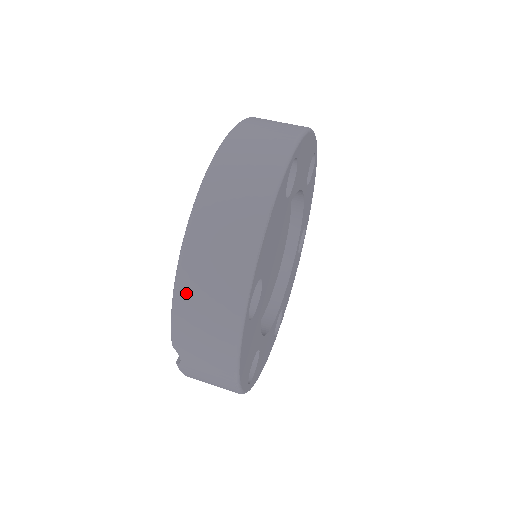
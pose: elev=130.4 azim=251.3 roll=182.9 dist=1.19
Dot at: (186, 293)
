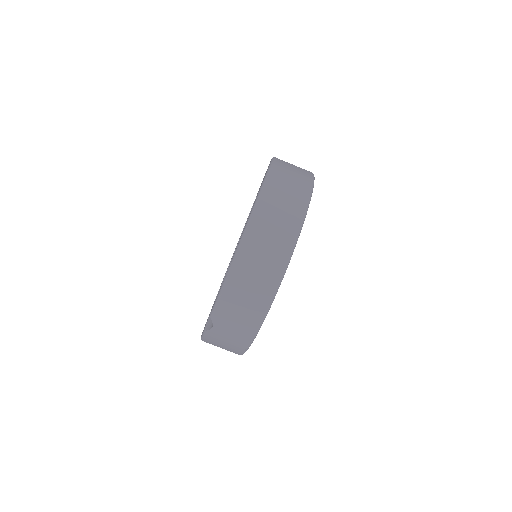
Dot at: (234, 283)
